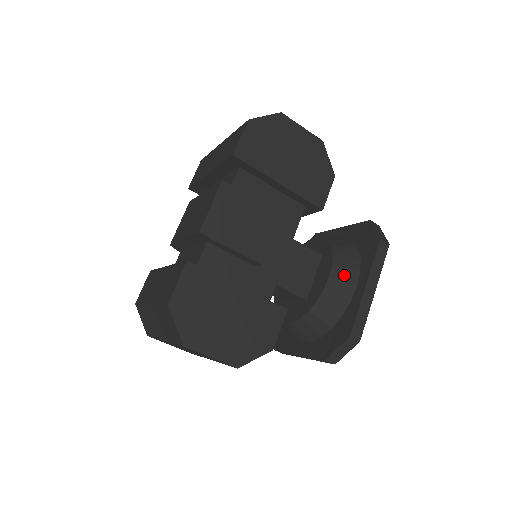
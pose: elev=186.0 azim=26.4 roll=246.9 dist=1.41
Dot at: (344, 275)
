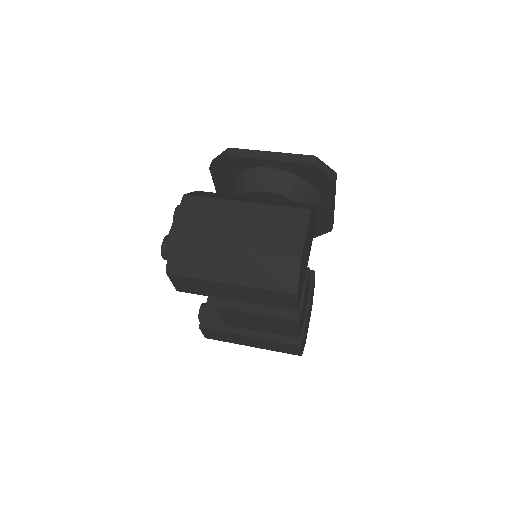
Dot at: (316, 212)
